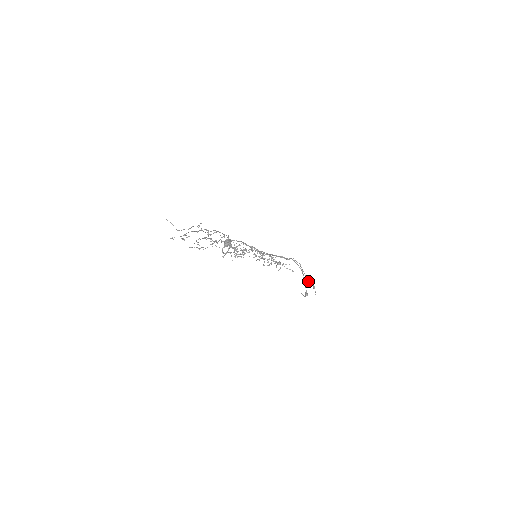
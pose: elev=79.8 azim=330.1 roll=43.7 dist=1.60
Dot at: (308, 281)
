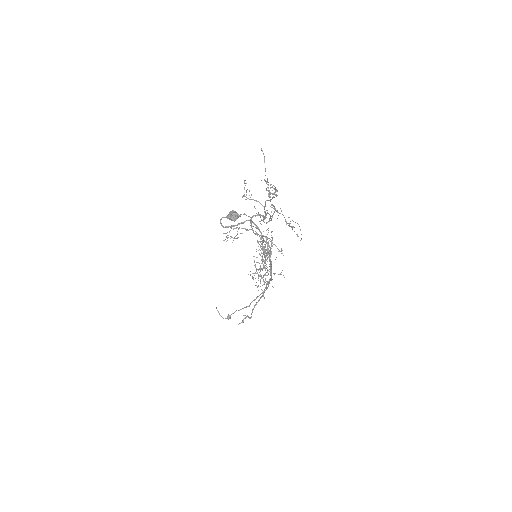
Dot at: (253, 309)
